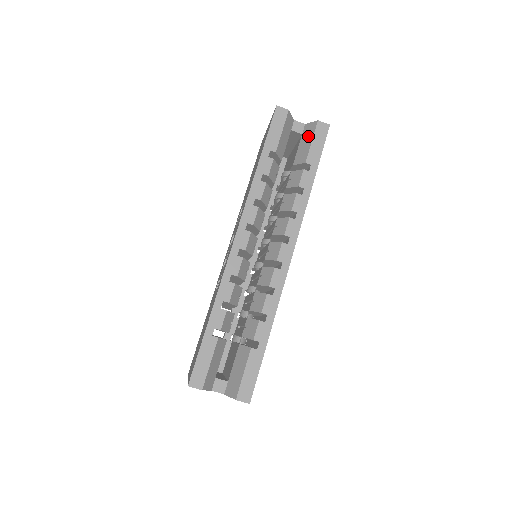
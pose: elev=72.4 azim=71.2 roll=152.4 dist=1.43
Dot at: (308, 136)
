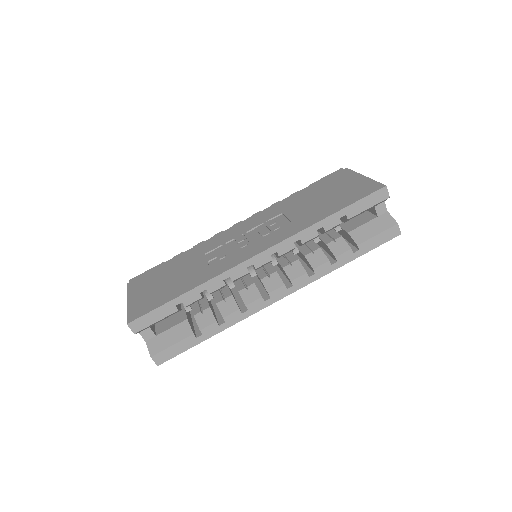
Dot at: (380, 226)
